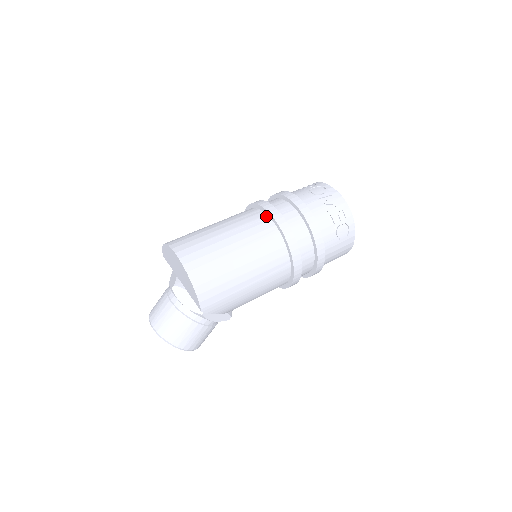
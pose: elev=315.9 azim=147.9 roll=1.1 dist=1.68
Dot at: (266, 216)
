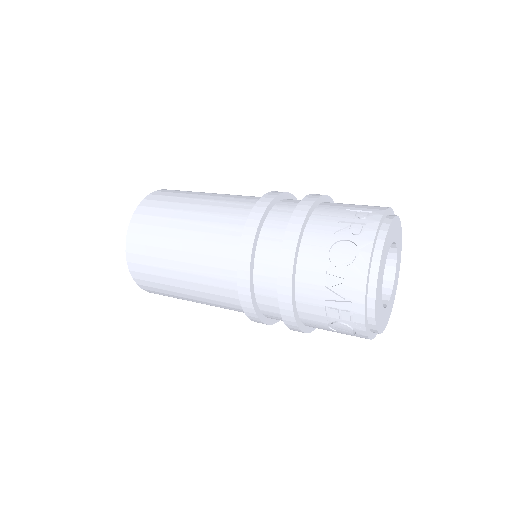
Dot at: (239, 250)
